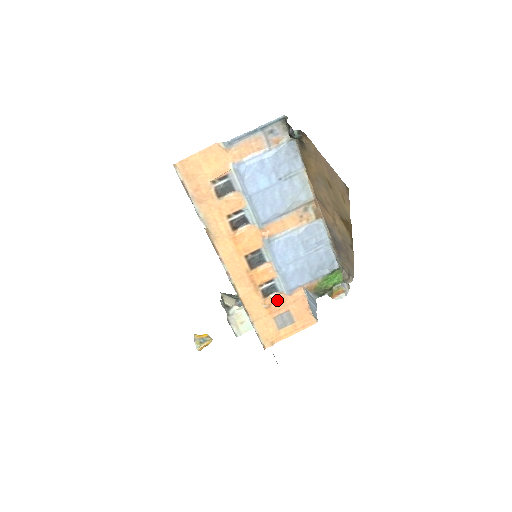
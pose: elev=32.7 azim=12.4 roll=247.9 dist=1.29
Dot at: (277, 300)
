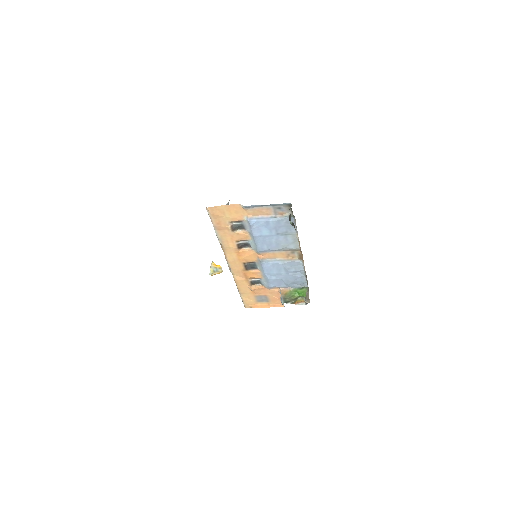
Dot at: (260, 289)
